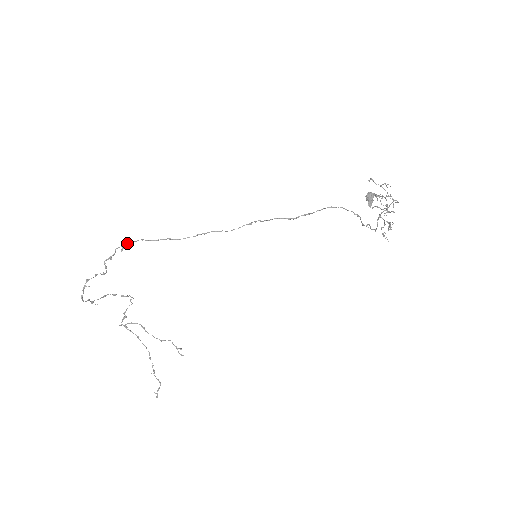
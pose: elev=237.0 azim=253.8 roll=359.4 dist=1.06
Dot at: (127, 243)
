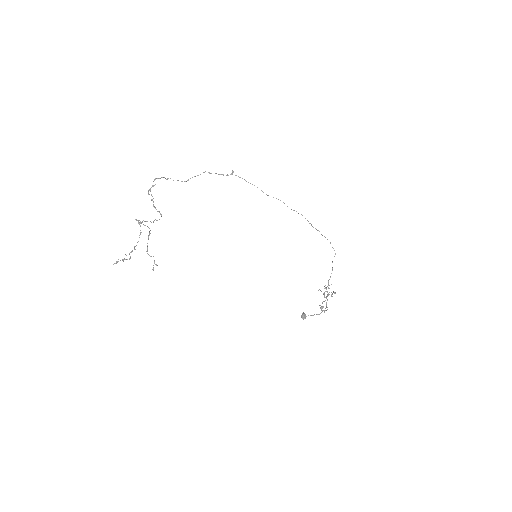
Dot at: (227, 174)
